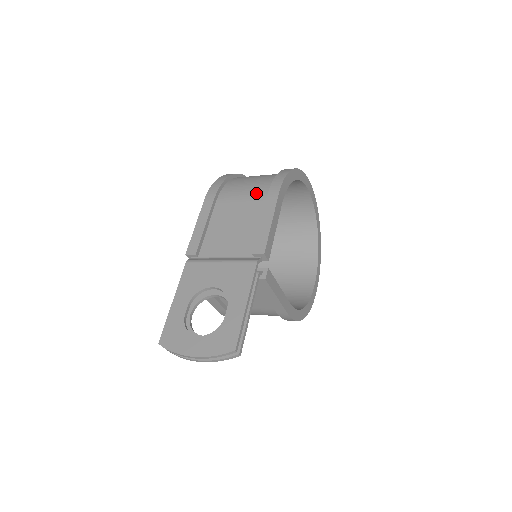
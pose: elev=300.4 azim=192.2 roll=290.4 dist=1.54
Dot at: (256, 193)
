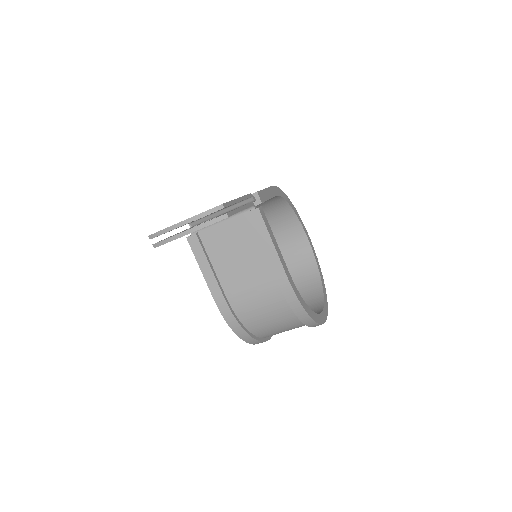
Dot at: occluded
